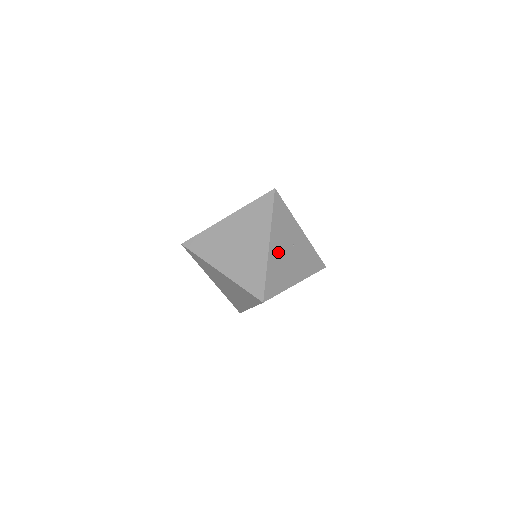
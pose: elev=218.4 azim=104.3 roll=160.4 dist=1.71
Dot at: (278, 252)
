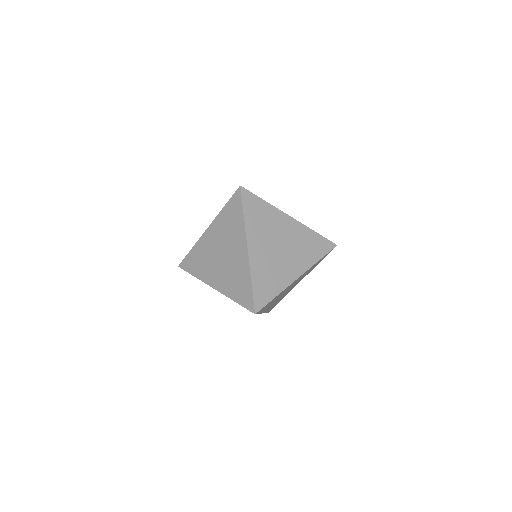
Dot at: (262, 253)
